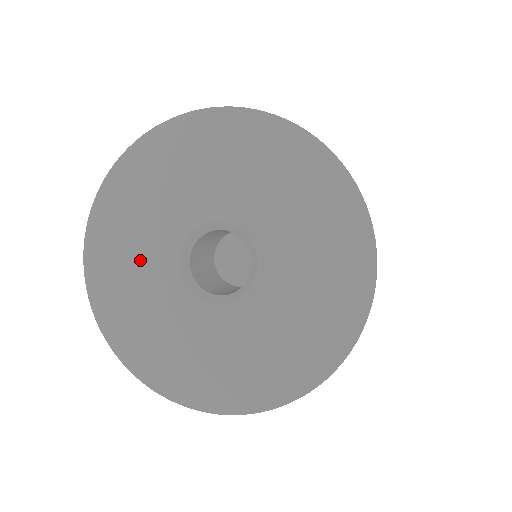
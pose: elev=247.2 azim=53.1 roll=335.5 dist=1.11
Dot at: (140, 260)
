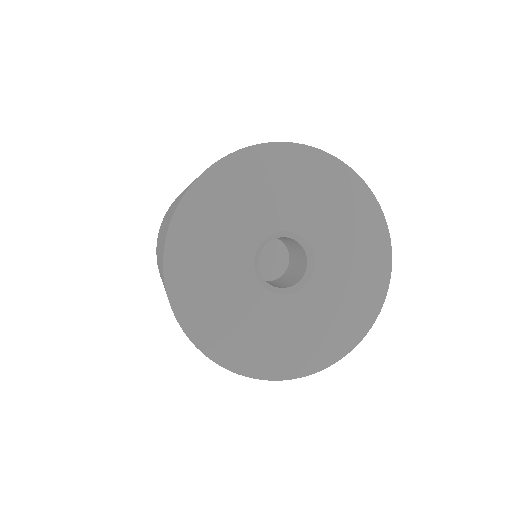
Dot at: (219, 269)
